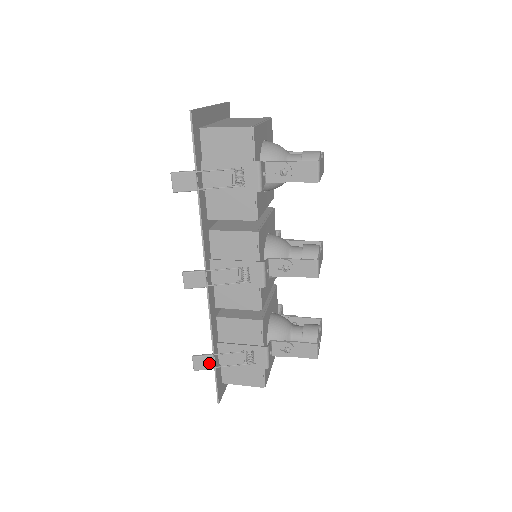
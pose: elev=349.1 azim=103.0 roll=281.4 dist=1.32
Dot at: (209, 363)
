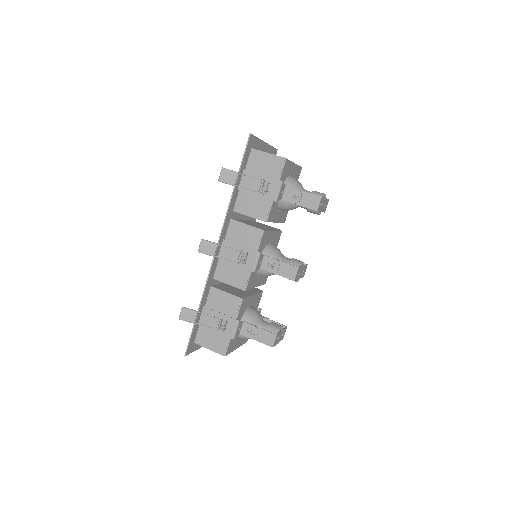
Dot at: (192, 317)
